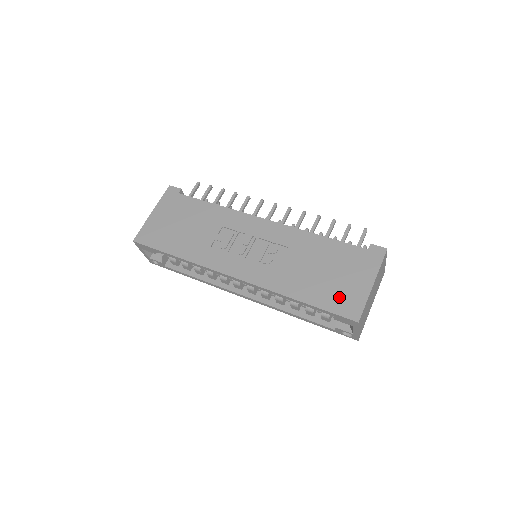
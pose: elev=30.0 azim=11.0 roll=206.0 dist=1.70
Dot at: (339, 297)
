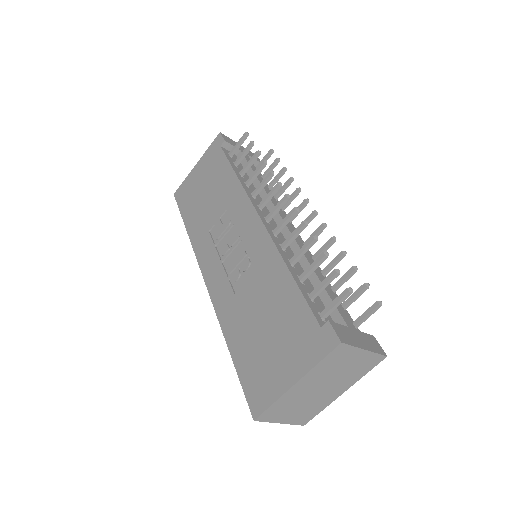
Dot at: (257, 373)
